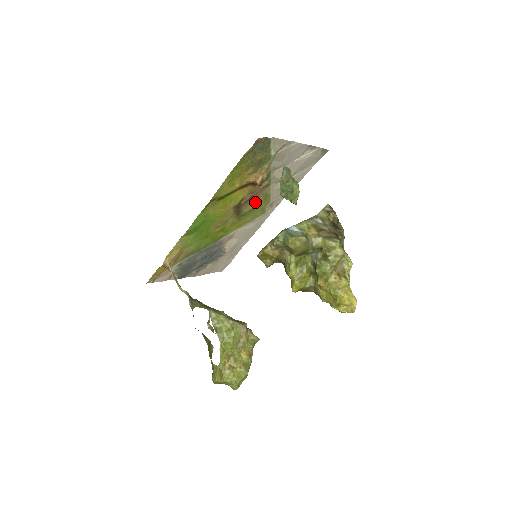
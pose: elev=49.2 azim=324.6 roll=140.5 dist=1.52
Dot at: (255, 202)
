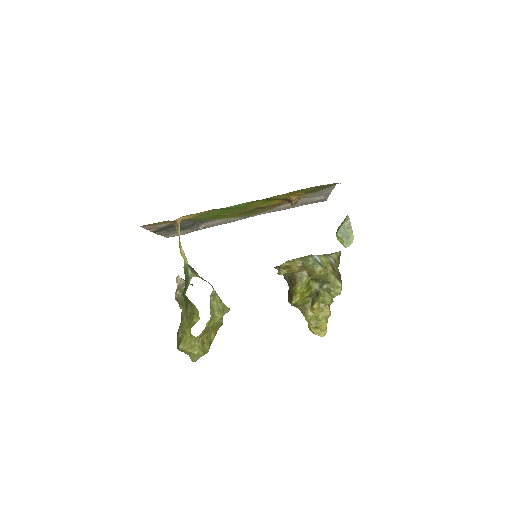
Dot at: occluded
